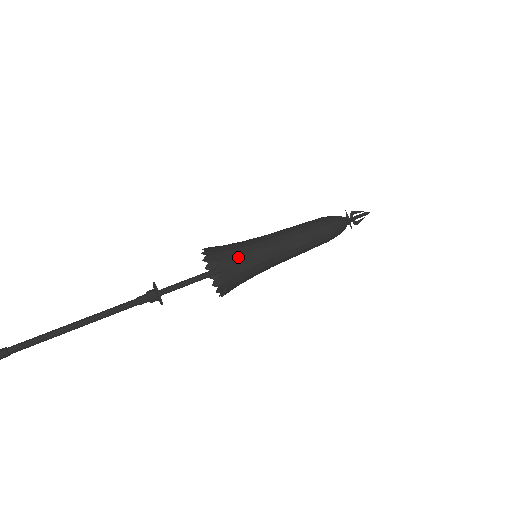
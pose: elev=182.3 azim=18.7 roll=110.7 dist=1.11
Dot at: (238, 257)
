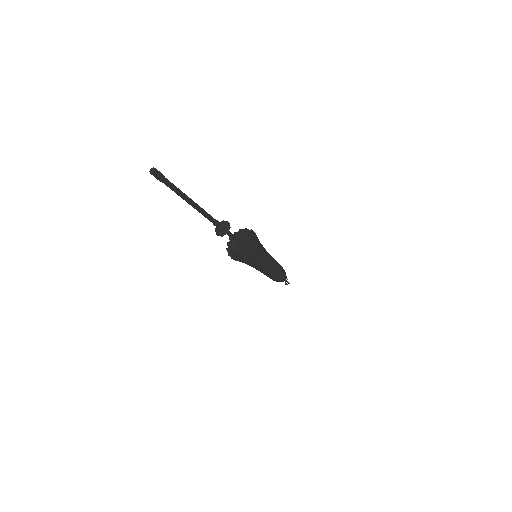
Dot at: (261, 245)
